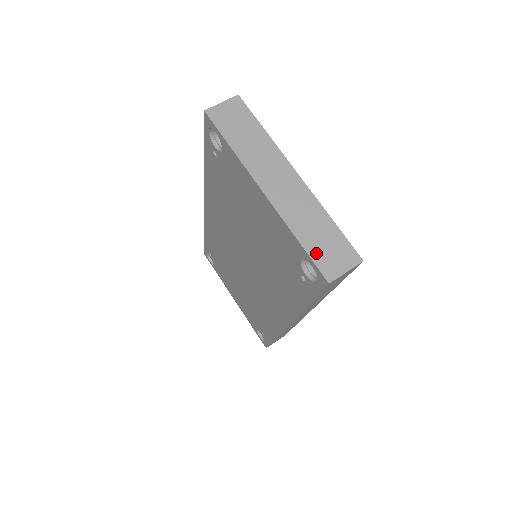
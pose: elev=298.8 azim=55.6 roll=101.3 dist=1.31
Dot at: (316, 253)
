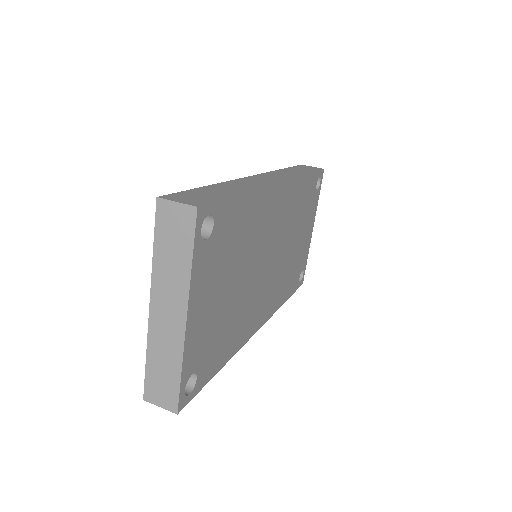
Dot at: (151, 378)
